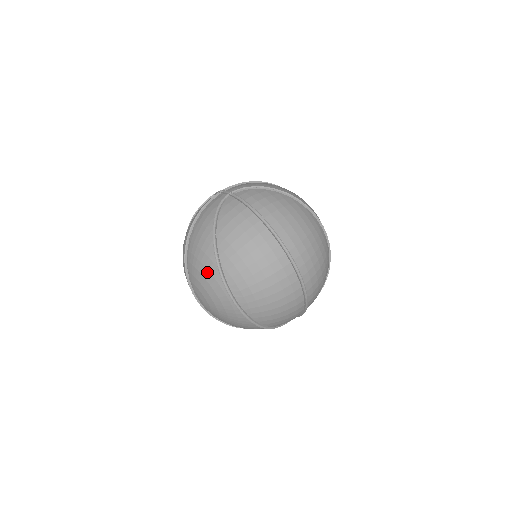
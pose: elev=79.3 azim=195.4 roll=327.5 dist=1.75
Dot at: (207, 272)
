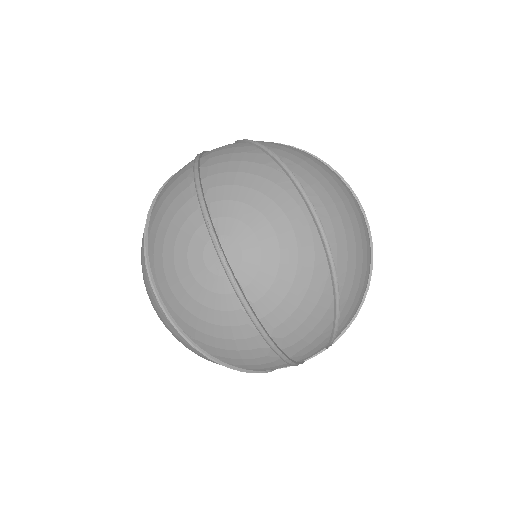
Dot at: (265, 182)
